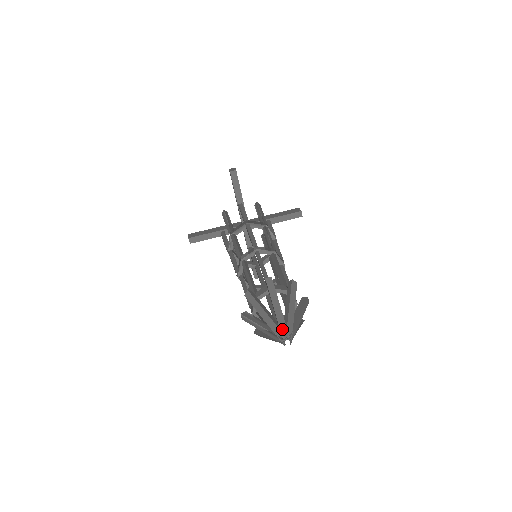
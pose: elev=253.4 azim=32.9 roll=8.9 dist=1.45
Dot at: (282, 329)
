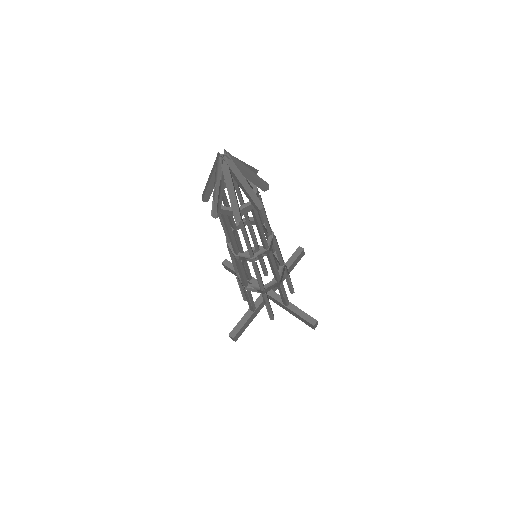
Dot at: occluded
